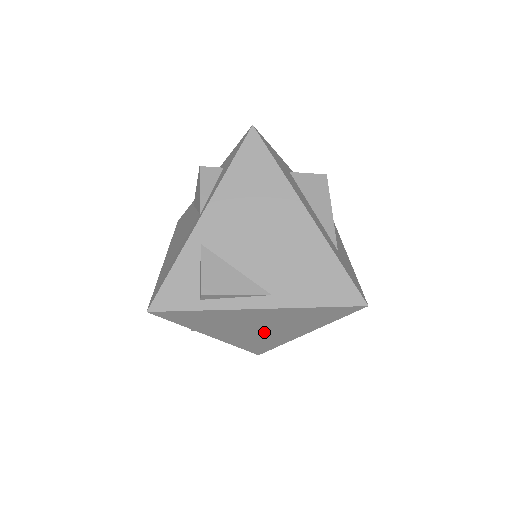
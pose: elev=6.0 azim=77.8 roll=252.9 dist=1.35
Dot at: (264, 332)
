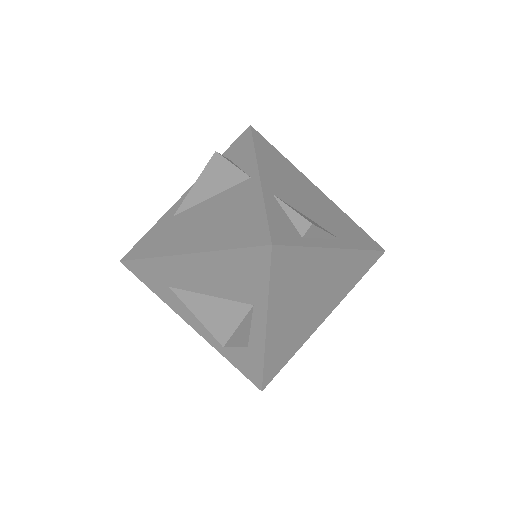
Dot at: (307, 313)
